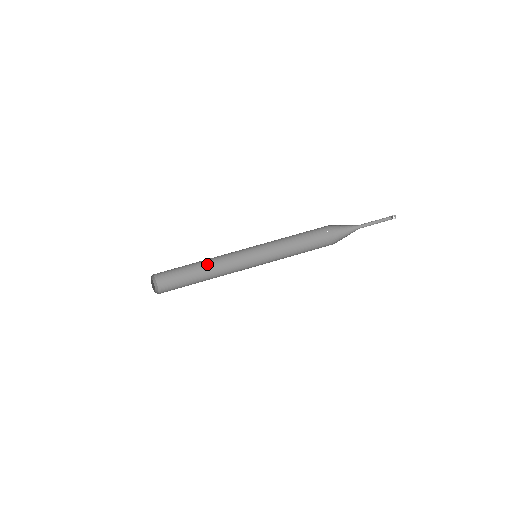
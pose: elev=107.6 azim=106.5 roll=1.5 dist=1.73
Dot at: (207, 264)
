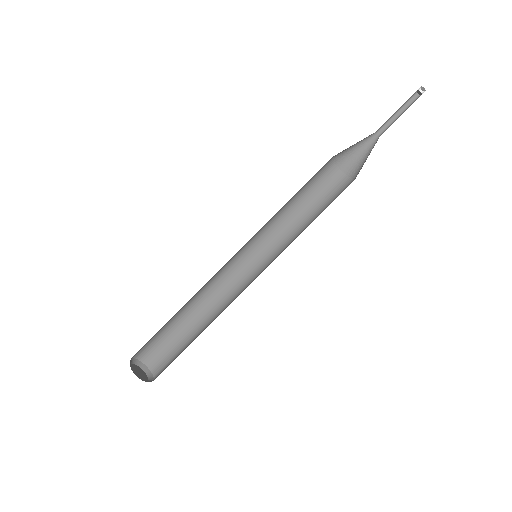
Dot at: (193, 300)
